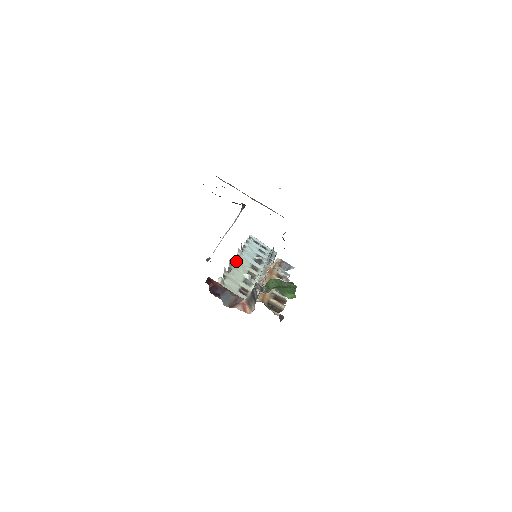
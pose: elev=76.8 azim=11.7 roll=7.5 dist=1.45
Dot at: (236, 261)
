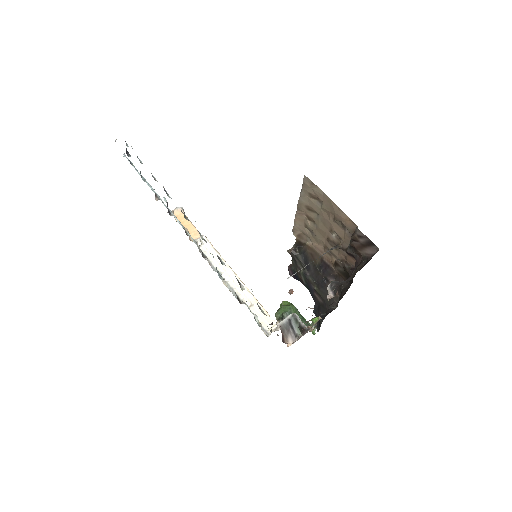
Dot at: occluded
